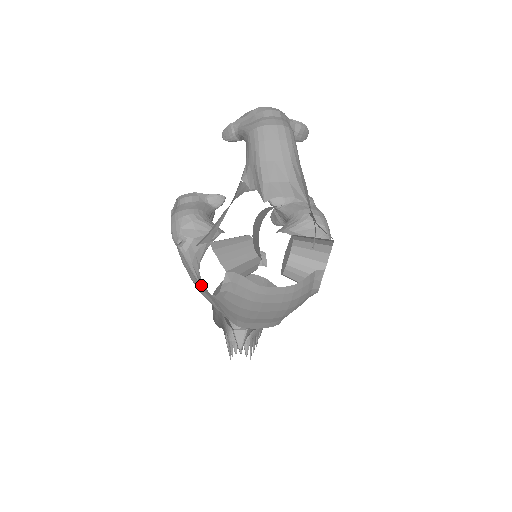
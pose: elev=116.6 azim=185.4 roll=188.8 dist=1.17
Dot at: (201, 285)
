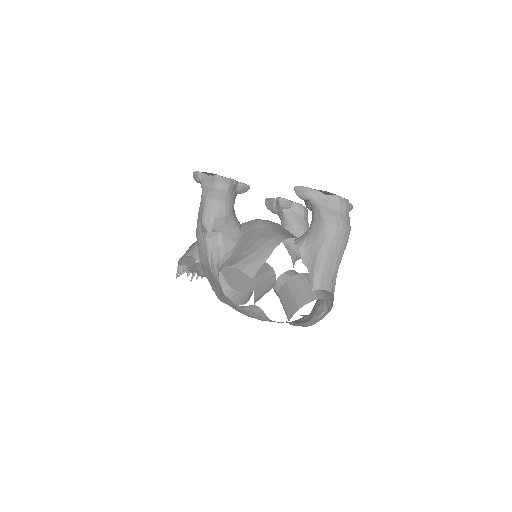
Dot at: (213, 273)
